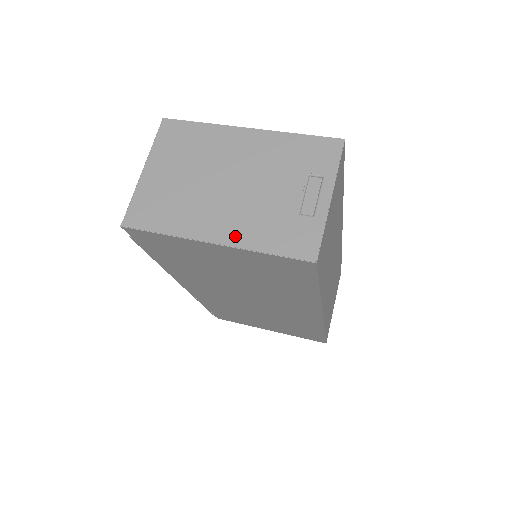
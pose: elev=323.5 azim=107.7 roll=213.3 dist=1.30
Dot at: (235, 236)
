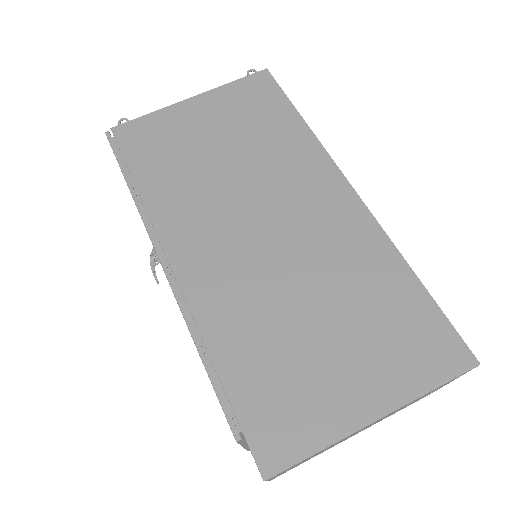
Dot at: occluded
